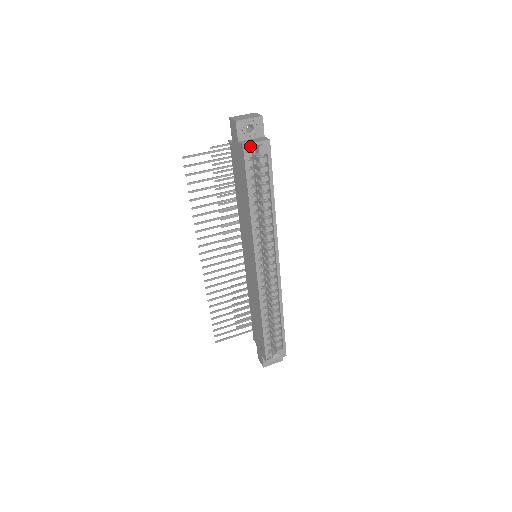
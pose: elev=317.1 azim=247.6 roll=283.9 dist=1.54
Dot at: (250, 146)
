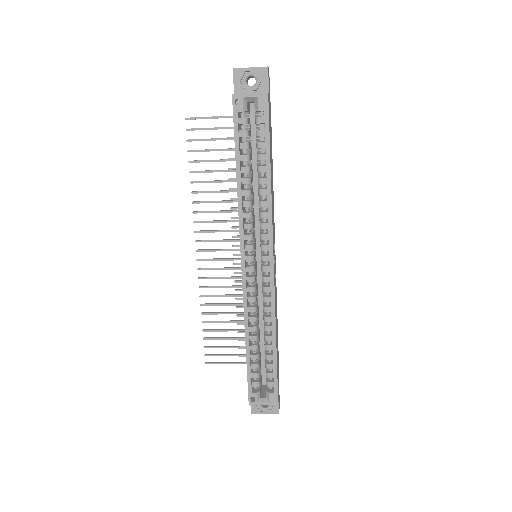
Dot at: (241, 97)
